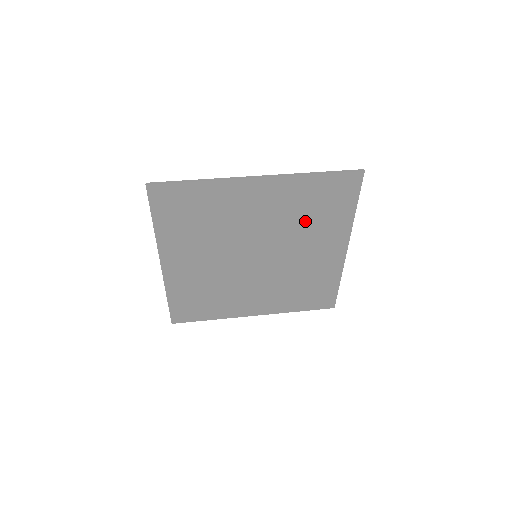
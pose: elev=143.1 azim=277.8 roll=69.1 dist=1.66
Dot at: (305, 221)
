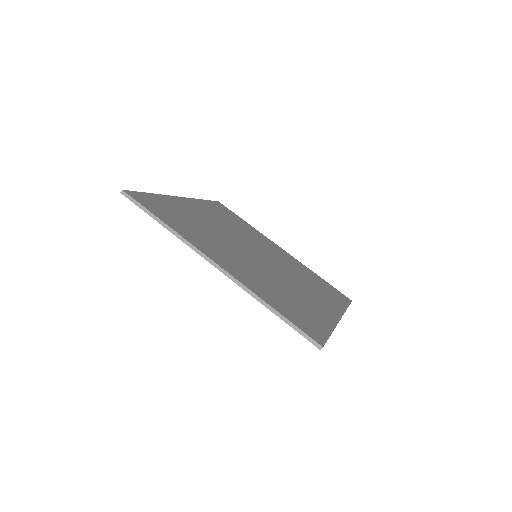
Dot at: occluded
